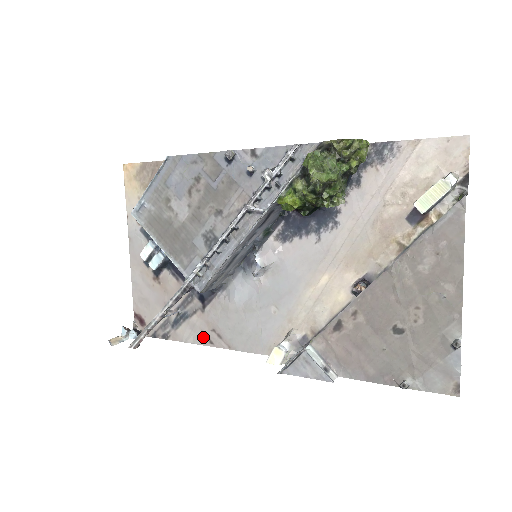
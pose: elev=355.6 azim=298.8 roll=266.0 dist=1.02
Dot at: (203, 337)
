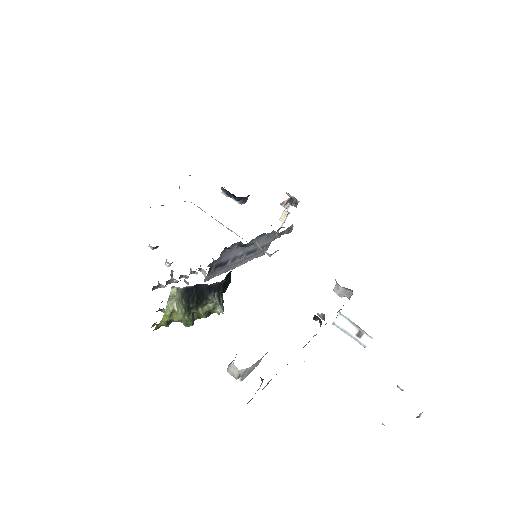
Dot at: occluded
